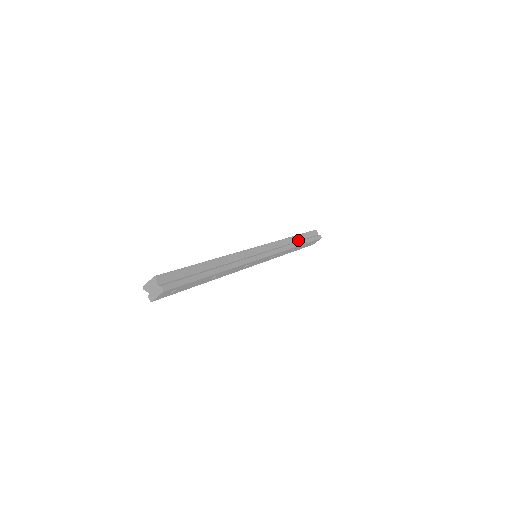
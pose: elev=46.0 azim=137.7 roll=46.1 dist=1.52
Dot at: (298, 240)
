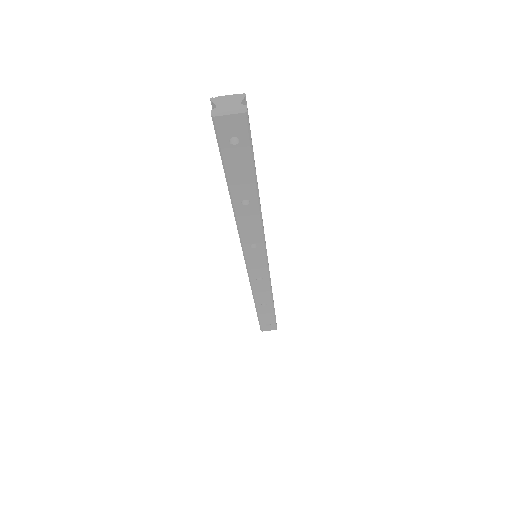
Dot at: occluded
